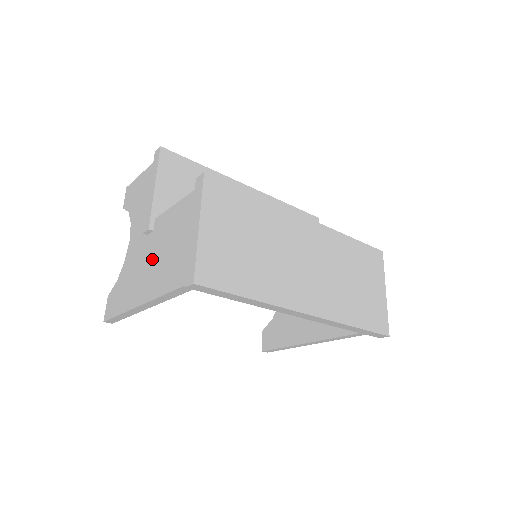
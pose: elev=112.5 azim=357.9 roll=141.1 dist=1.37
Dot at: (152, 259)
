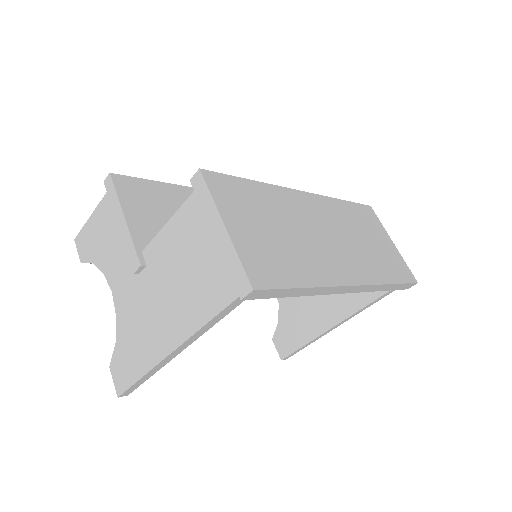
Dot at: (162, 295)
